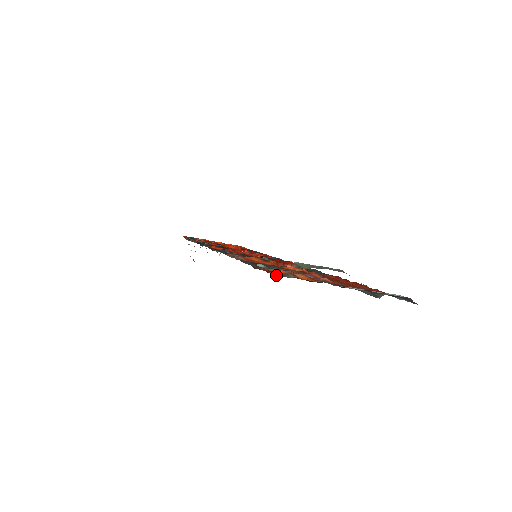
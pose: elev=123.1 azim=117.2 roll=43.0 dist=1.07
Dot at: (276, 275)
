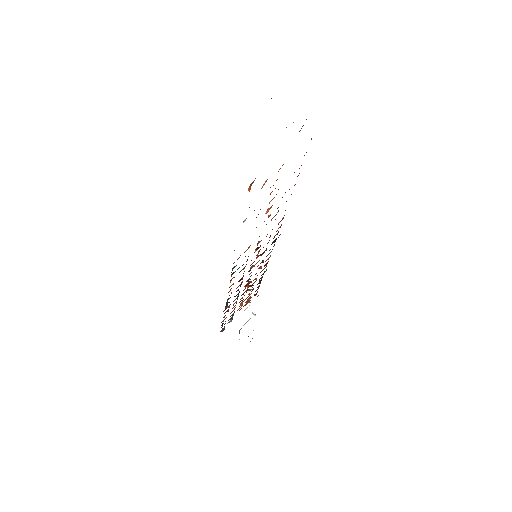
Dot at: occluded
